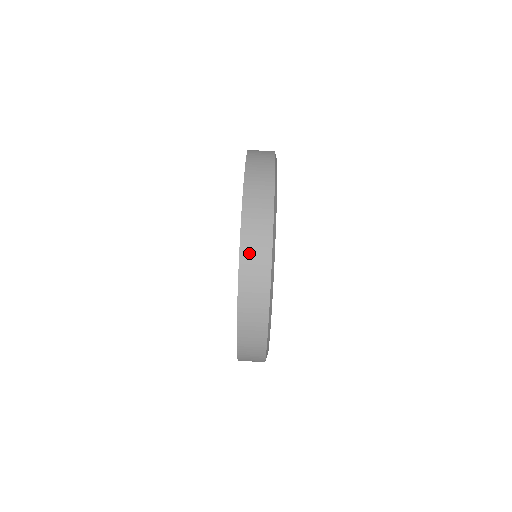
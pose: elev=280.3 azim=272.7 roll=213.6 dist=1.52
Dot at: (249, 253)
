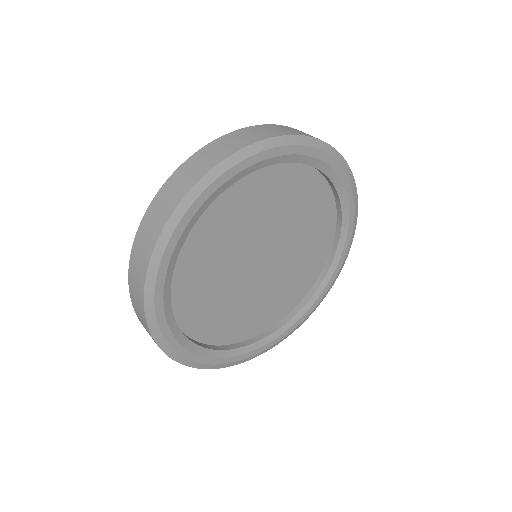
Dot at: (213, 148)
